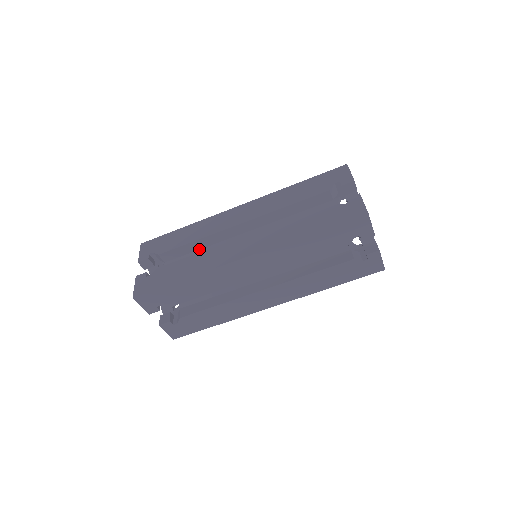
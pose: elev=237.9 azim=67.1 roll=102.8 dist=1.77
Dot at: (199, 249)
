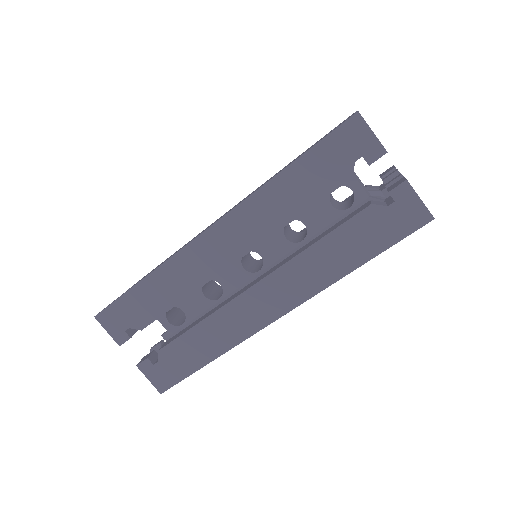
Dot at: occluded
